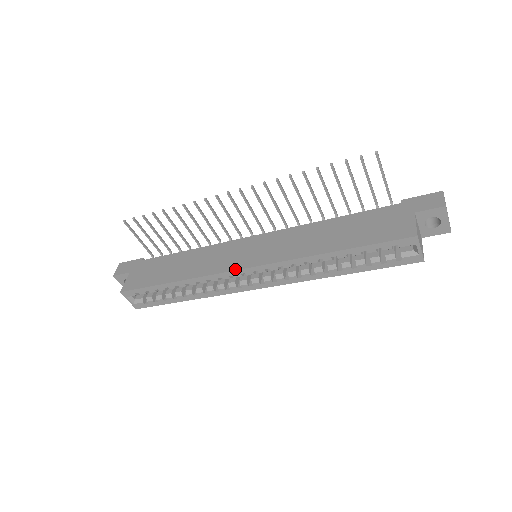
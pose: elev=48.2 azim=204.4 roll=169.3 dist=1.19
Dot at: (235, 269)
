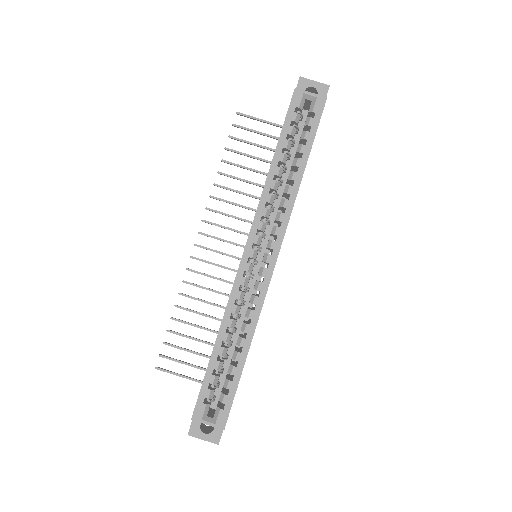
Dot at: (239, 264)
